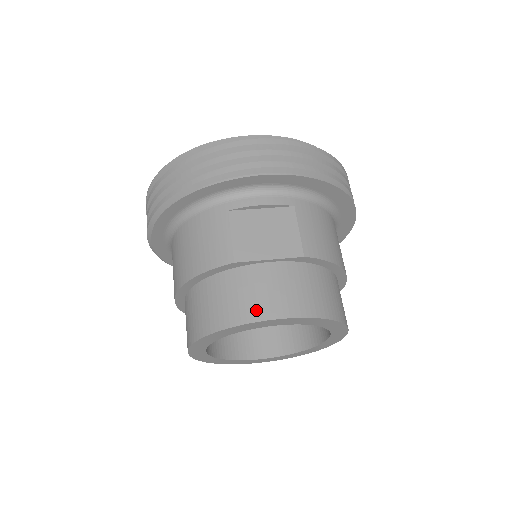
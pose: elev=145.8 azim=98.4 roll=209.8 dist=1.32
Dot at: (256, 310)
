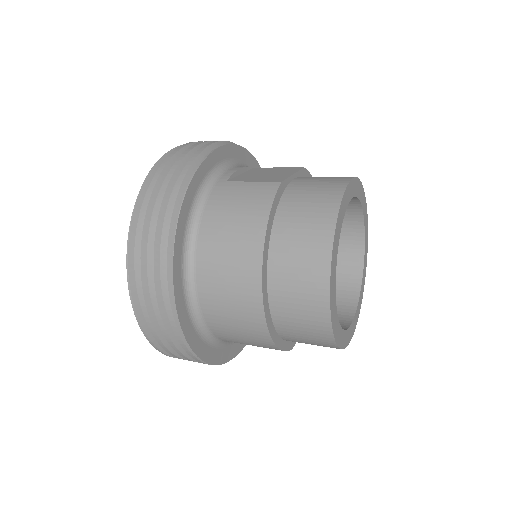
Dot at: (335, 185)
